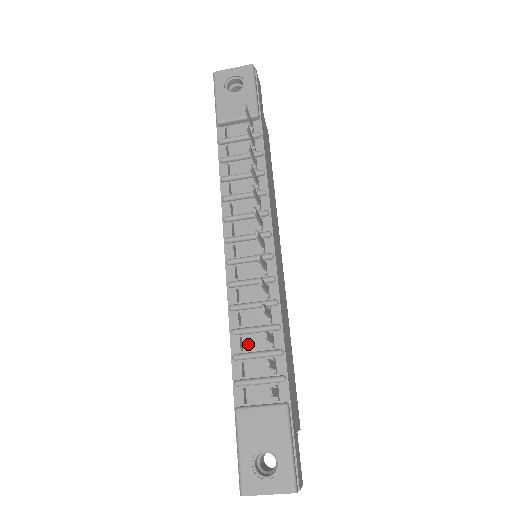
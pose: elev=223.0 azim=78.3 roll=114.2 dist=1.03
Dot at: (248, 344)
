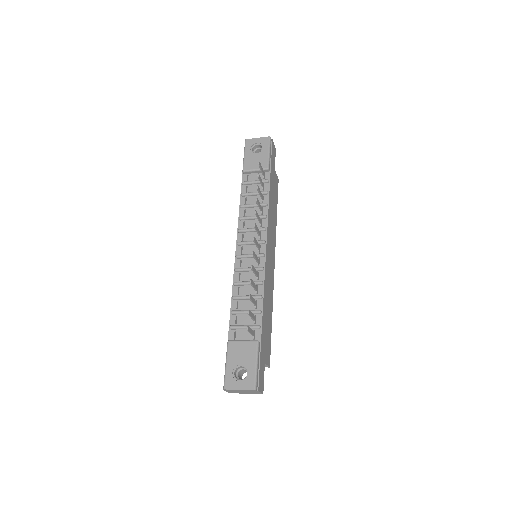
Dot at: (241, 306)
